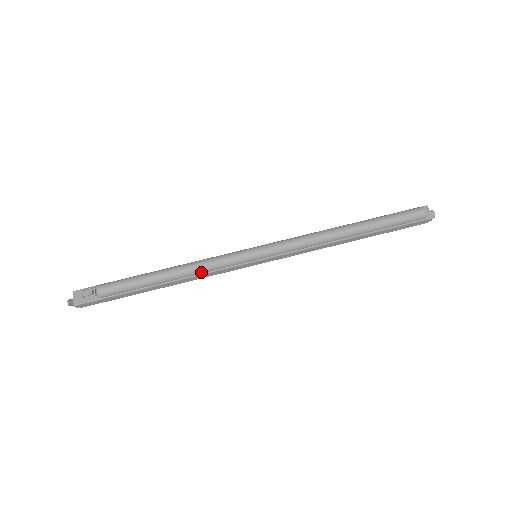
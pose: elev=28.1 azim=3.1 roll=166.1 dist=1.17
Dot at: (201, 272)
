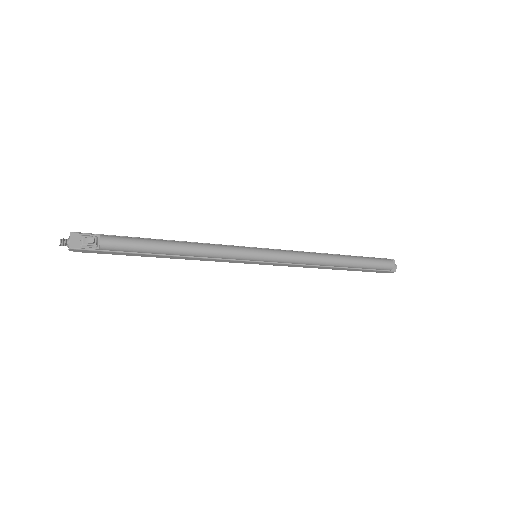
Dot at: (207, 256)
